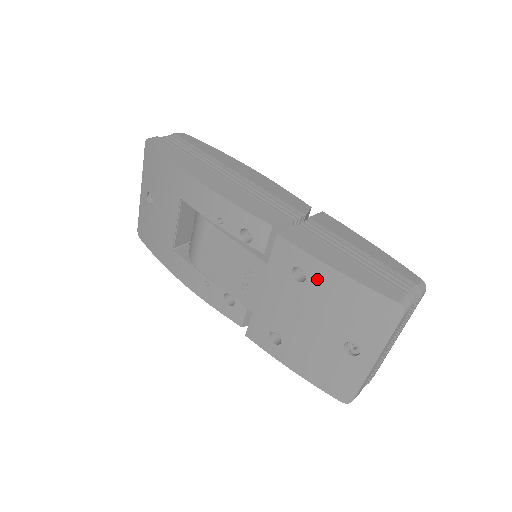
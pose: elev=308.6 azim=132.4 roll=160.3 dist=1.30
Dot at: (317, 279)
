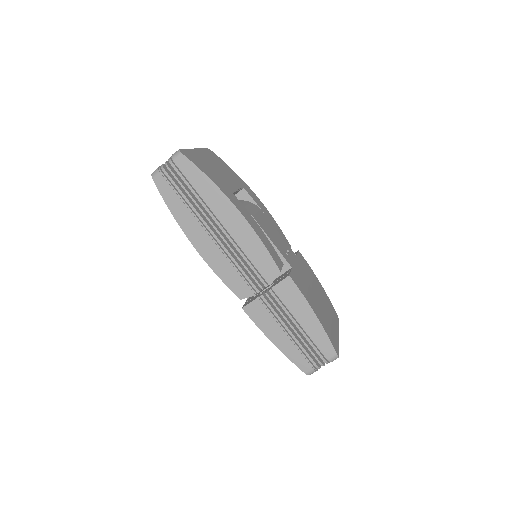
Dot at: occluded
